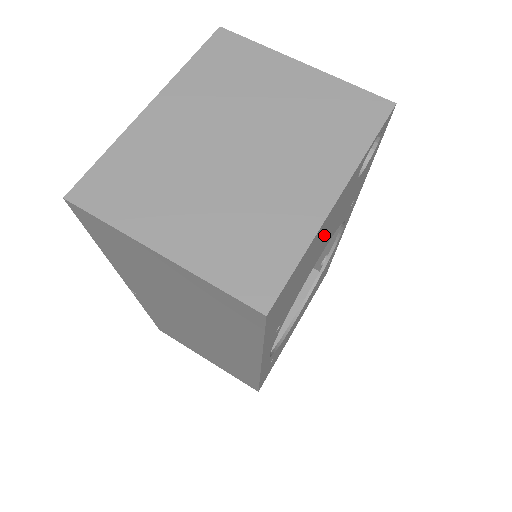
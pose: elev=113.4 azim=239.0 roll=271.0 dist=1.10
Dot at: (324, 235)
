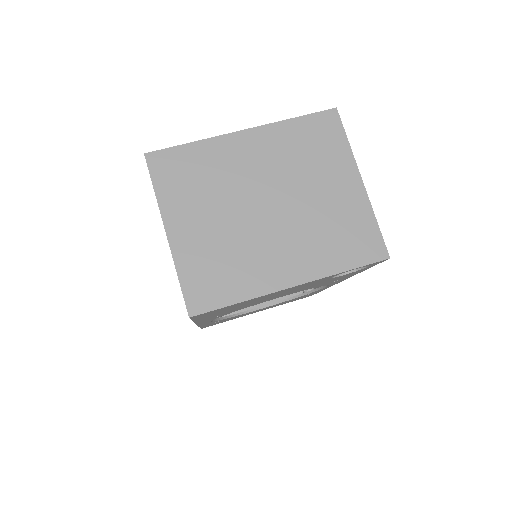
Dot at: (279, 294)
